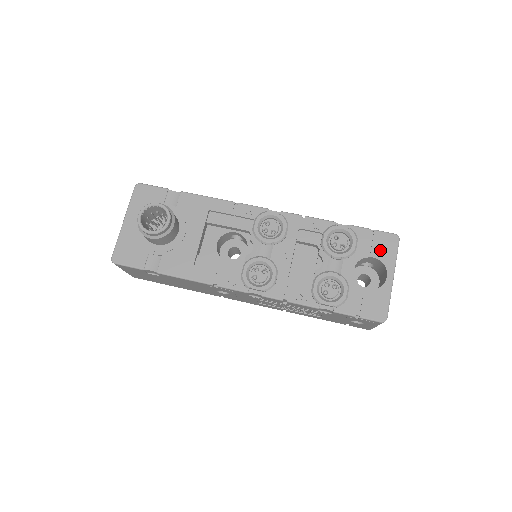
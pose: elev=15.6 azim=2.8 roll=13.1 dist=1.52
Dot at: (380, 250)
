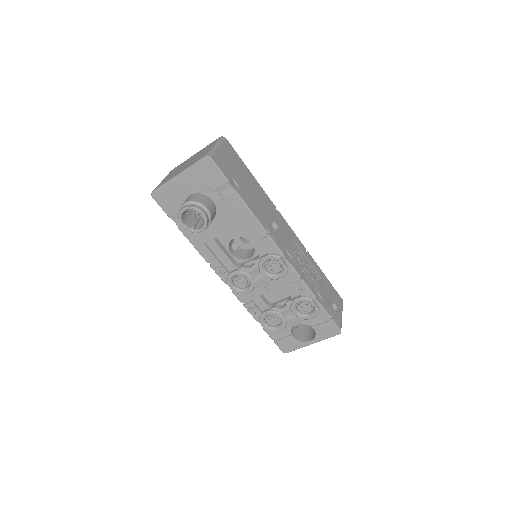
Dot at: (322, 330)
